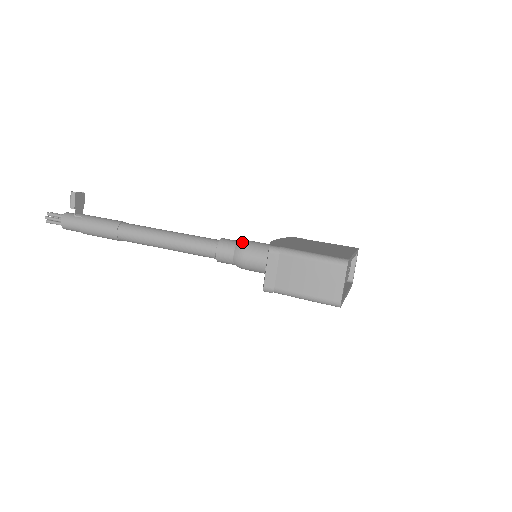
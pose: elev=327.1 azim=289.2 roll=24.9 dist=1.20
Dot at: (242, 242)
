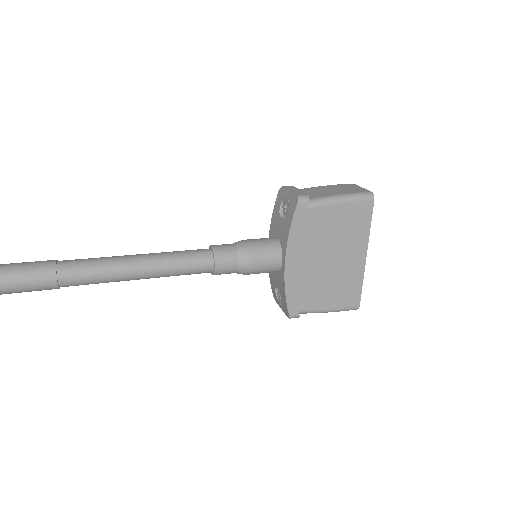
Dot at: occluded
